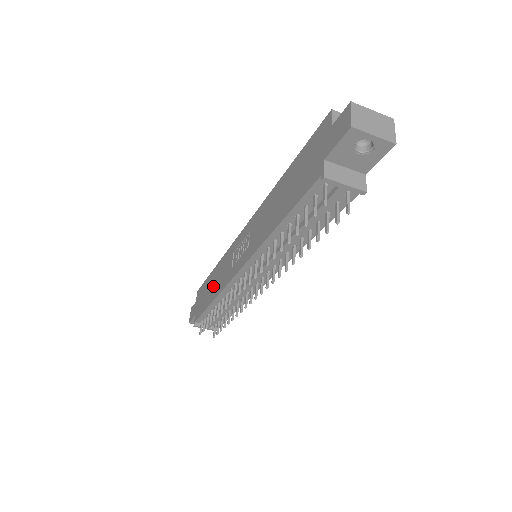
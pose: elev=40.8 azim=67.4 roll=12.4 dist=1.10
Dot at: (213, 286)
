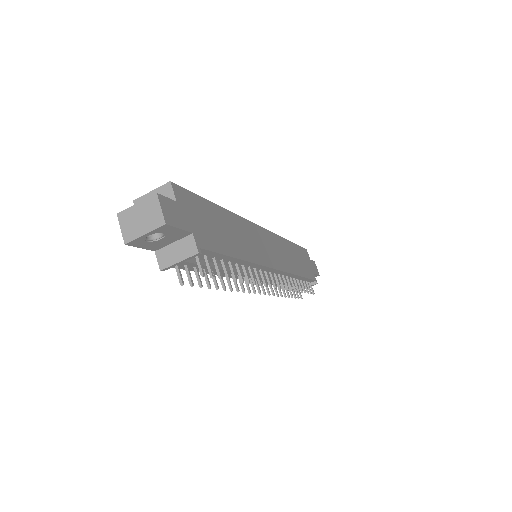
Dot at: occluded
